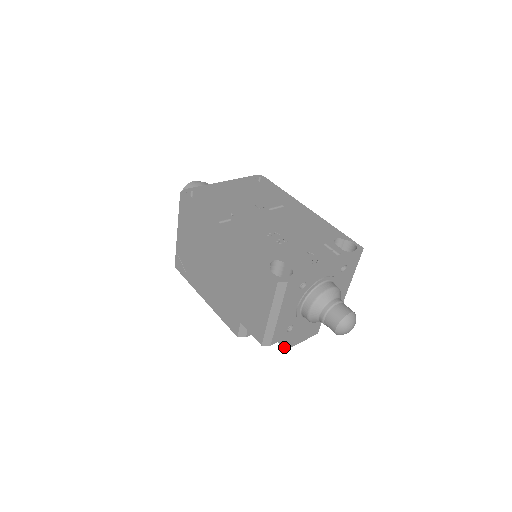
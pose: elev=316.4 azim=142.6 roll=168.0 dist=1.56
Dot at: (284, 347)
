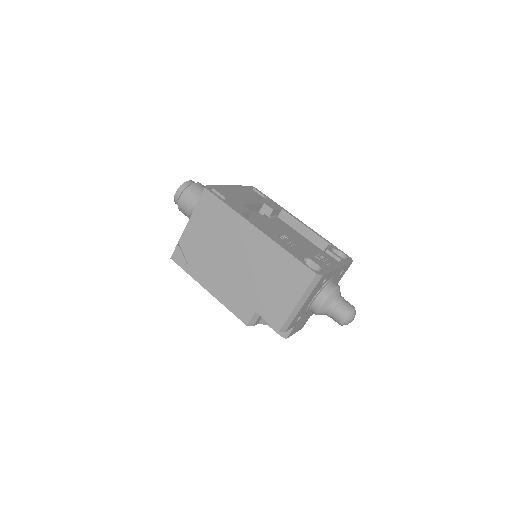
Dot at: (284, 337)
